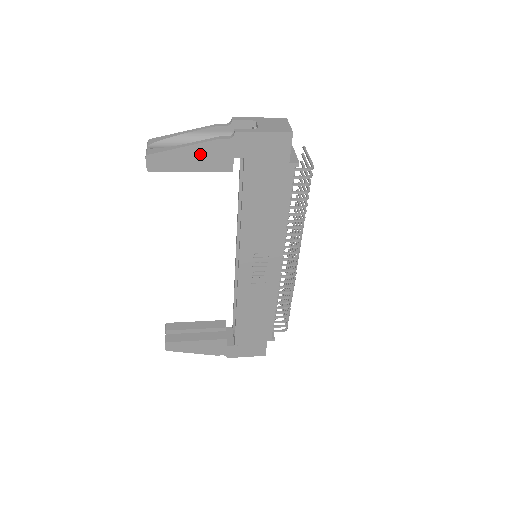
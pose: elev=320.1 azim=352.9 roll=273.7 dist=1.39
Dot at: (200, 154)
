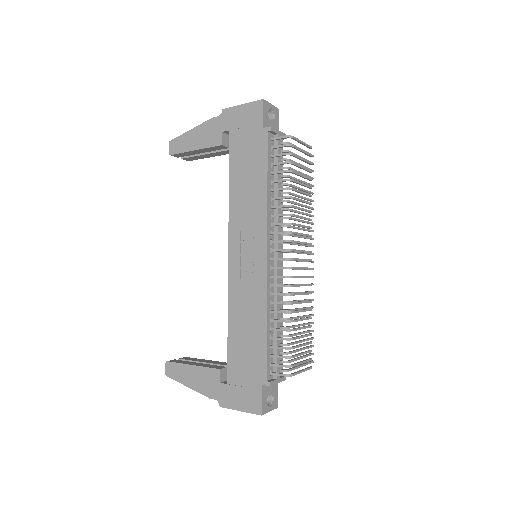
Dot at: (201, 134)
